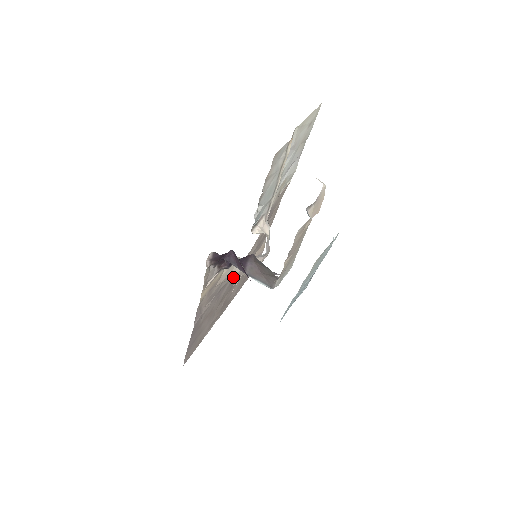
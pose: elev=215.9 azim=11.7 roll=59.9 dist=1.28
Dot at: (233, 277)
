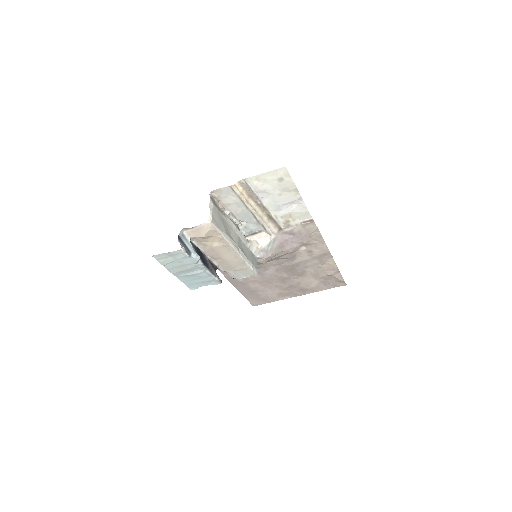
Dot at: occluded
